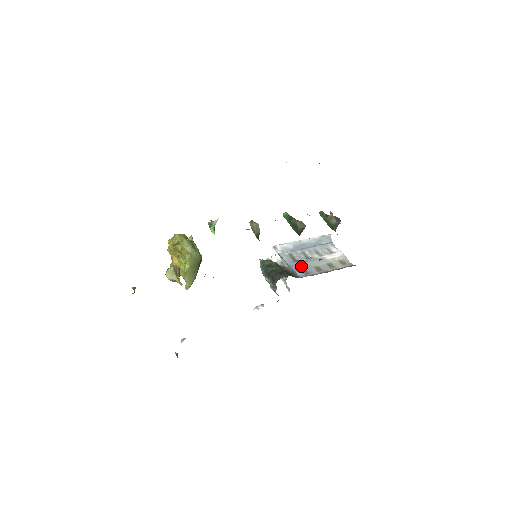
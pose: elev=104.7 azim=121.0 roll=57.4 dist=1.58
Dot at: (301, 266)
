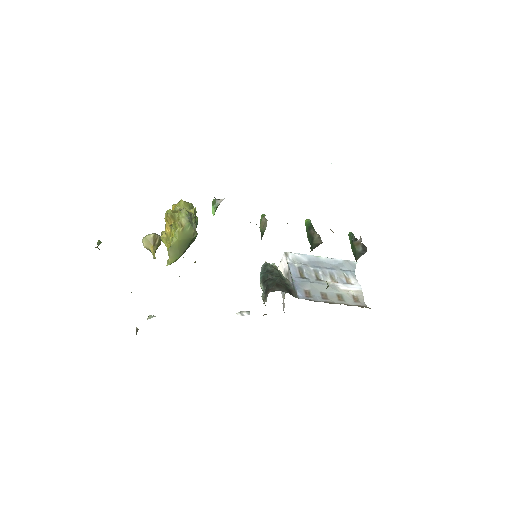
Dot at: (306, 286)
